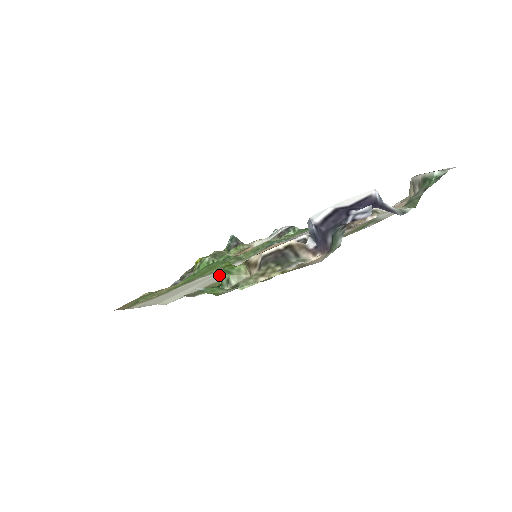
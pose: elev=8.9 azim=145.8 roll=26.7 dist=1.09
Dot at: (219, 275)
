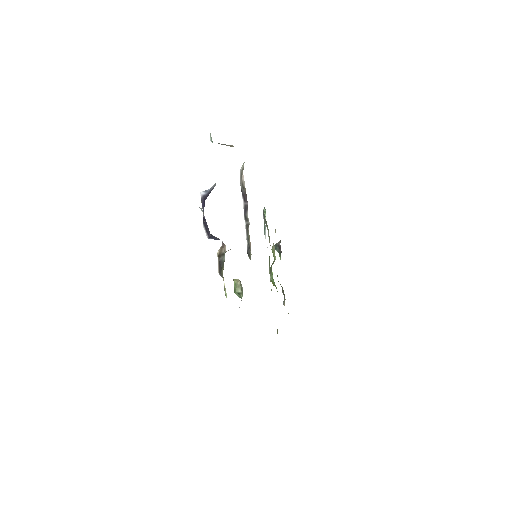
Dot at: occluded
